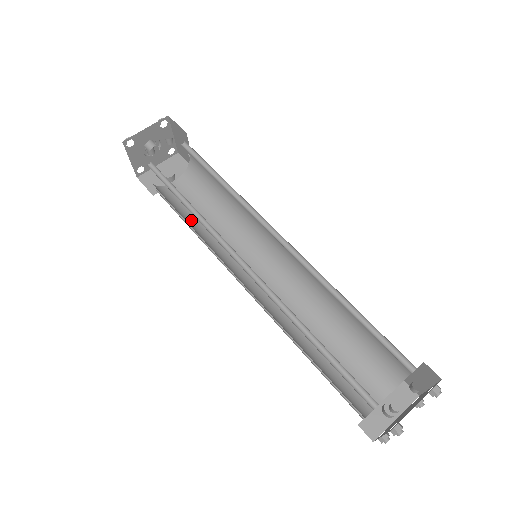
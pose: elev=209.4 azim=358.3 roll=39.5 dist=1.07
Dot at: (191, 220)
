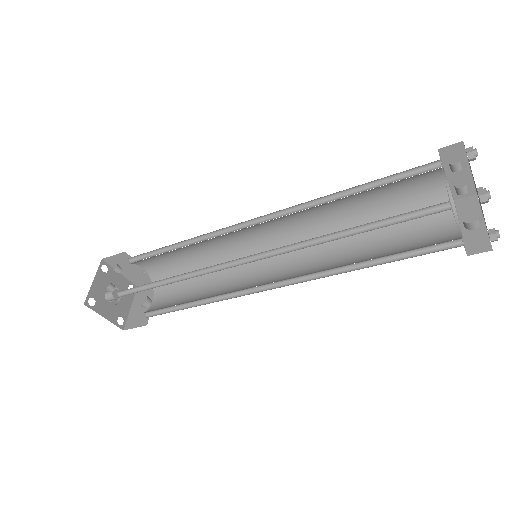
Dot at: (189, 302)
